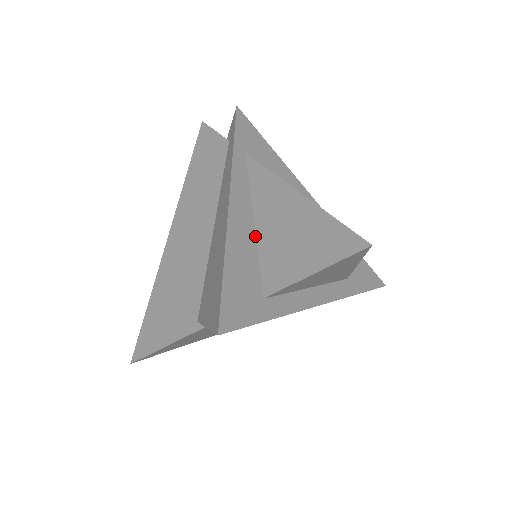
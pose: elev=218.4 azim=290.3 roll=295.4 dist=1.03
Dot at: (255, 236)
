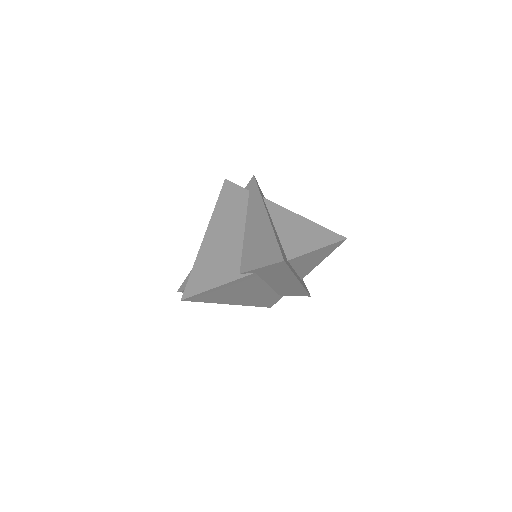
Dot at: (277, 234)
